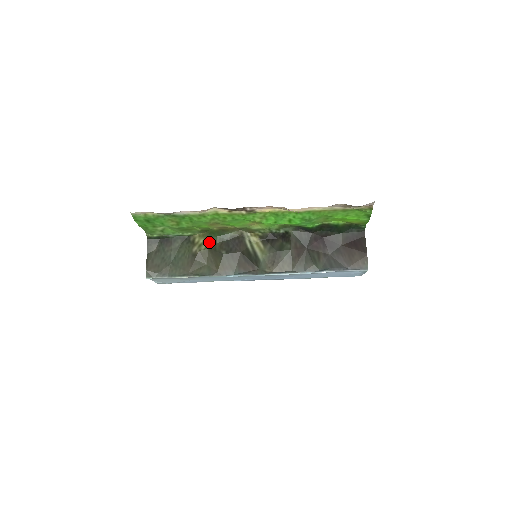
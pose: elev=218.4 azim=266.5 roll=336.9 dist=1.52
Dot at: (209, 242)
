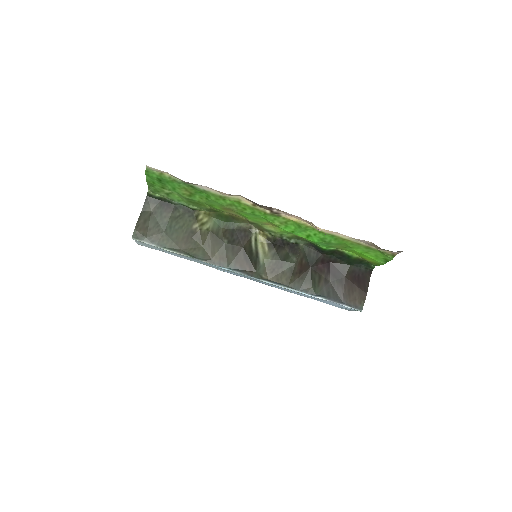
Dot at: (213, 224)
